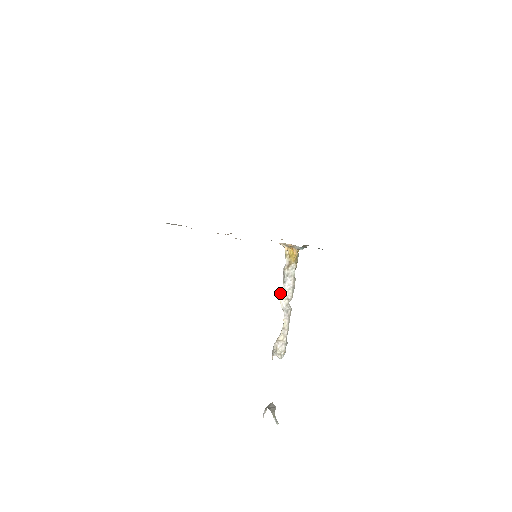
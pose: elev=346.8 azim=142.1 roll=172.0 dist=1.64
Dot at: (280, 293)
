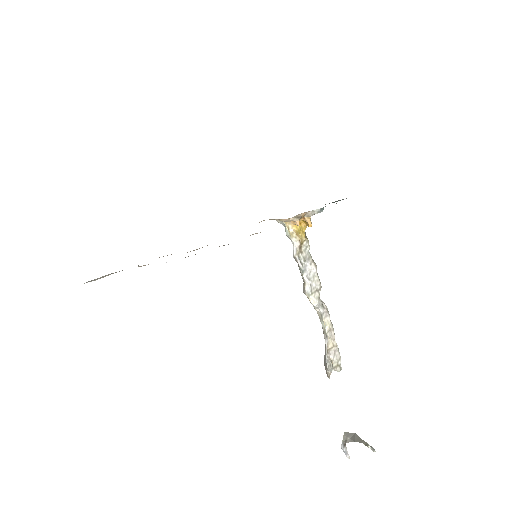
Dot at: (304, 289)
